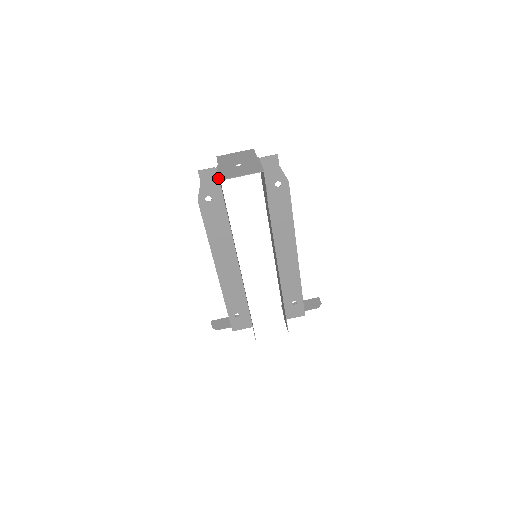
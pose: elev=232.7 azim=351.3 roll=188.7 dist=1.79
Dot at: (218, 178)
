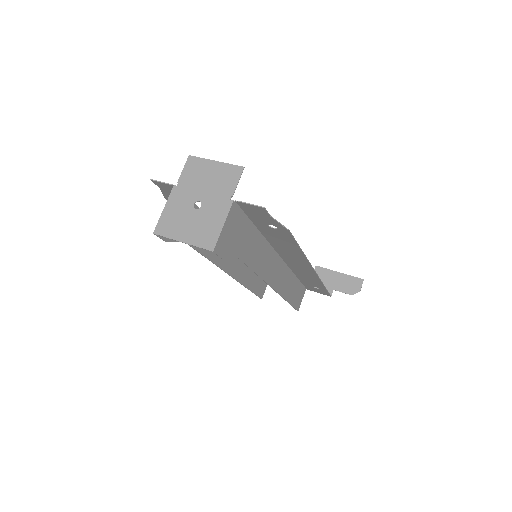
Dot at: occluded
